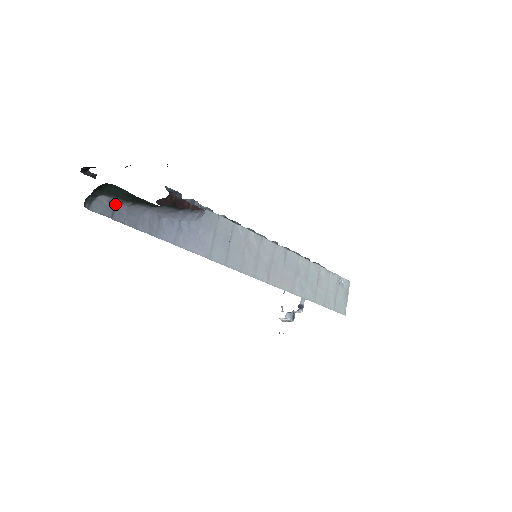
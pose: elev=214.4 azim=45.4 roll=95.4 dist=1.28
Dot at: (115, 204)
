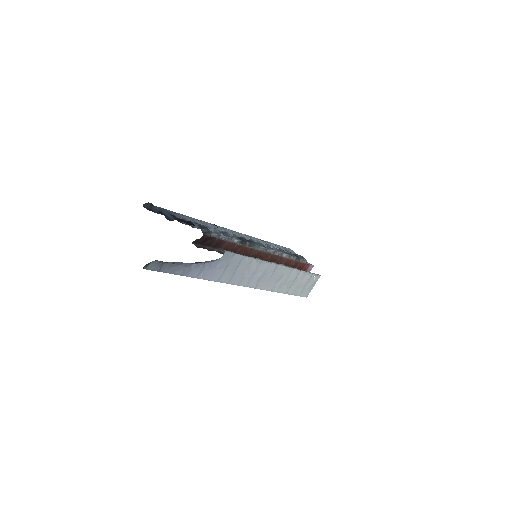
Dot at: (163, 263)
